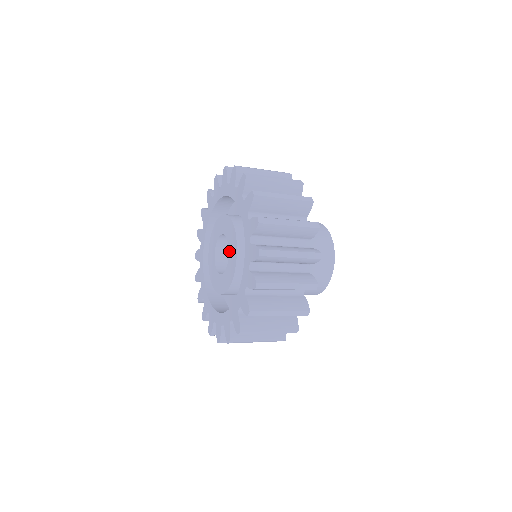
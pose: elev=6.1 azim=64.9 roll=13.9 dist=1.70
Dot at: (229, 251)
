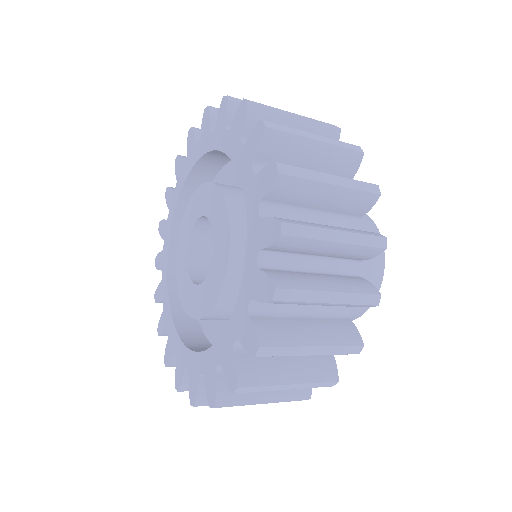
Dot at: (211, 221)
